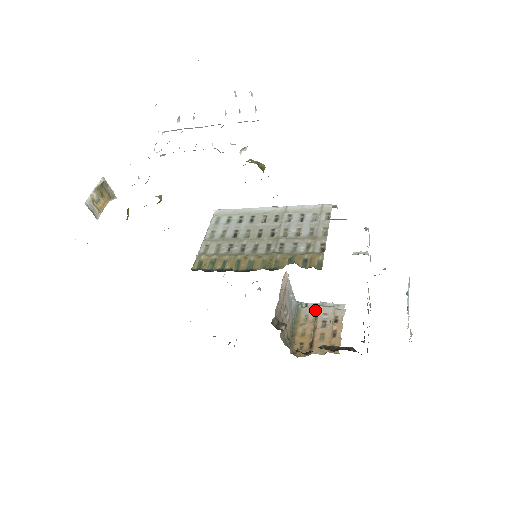
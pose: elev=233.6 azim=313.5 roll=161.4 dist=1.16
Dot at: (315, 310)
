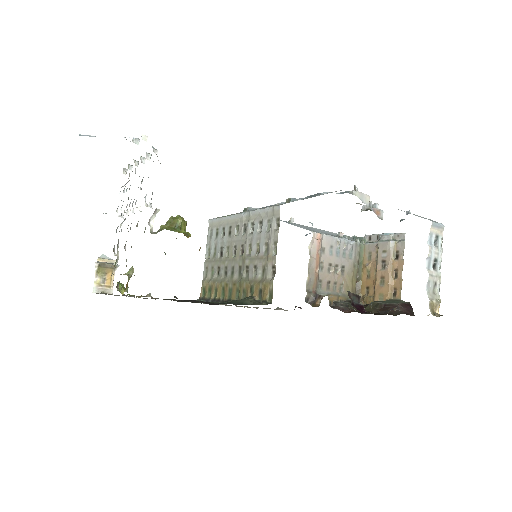
Dot at: (376, 246)
